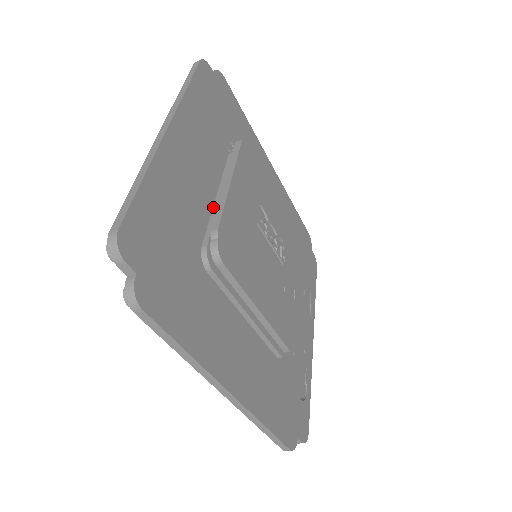
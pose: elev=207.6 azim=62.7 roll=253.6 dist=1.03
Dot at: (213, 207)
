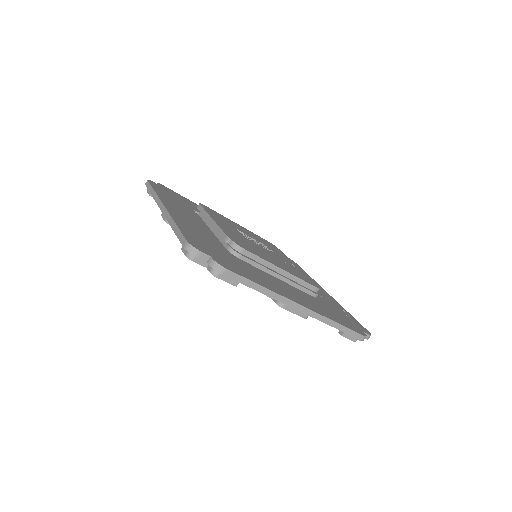
Dot at: (215, 235)
